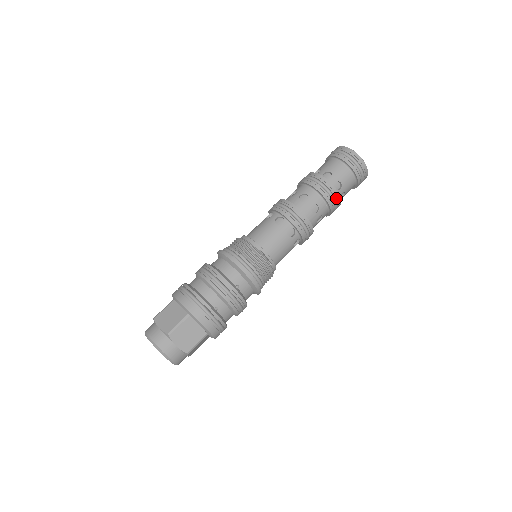
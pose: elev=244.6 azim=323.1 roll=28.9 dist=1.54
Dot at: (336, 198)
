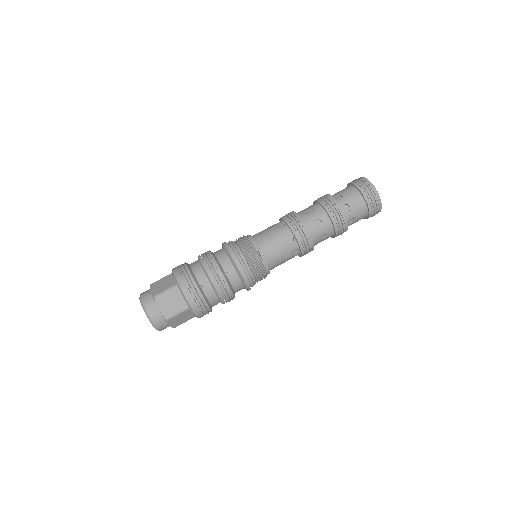
Dot at: (342, 219)
